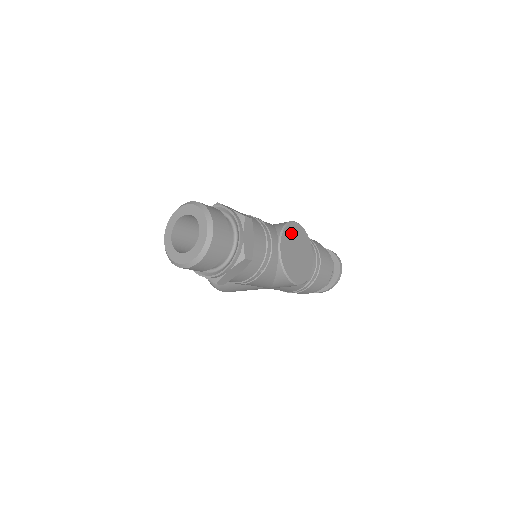
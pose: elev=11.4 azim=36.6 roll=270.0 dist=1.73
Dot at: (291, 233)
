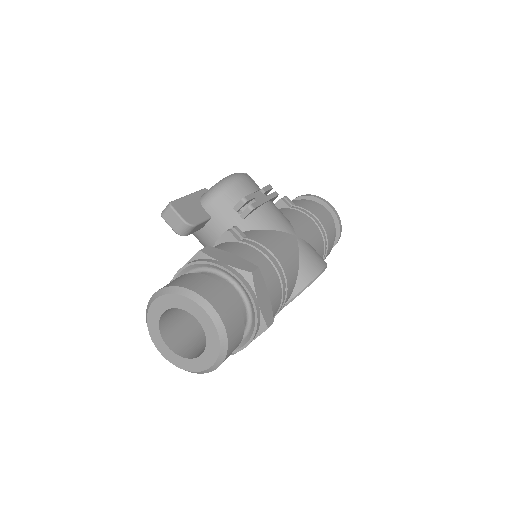
Dot at: occluded
